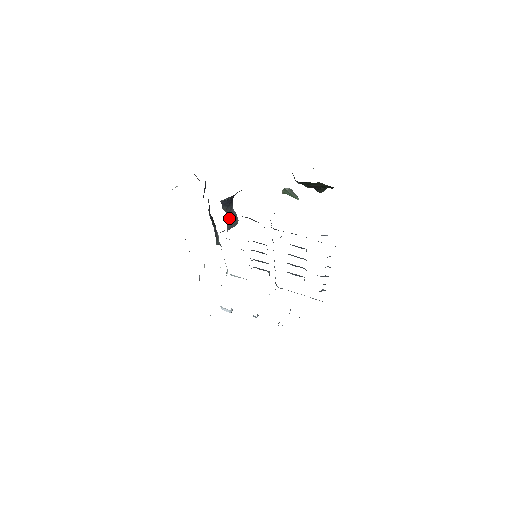
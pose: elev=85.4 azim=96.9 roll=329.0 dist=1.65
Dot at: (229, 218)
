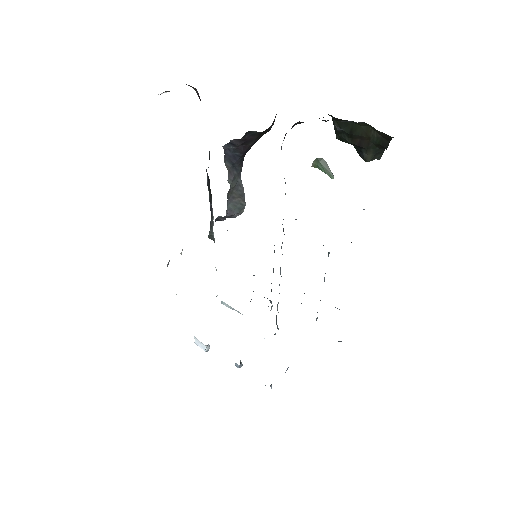
Dot at: (232, 190)
